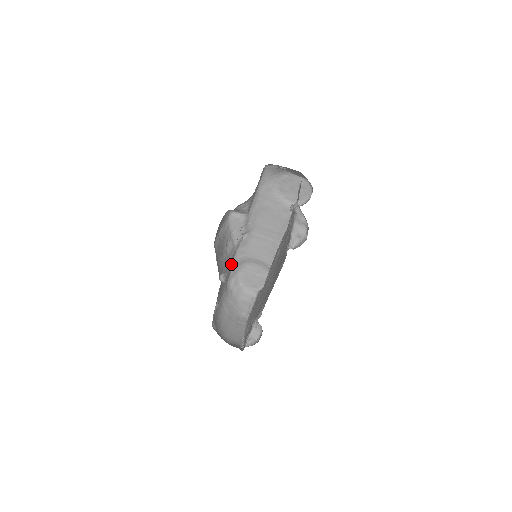
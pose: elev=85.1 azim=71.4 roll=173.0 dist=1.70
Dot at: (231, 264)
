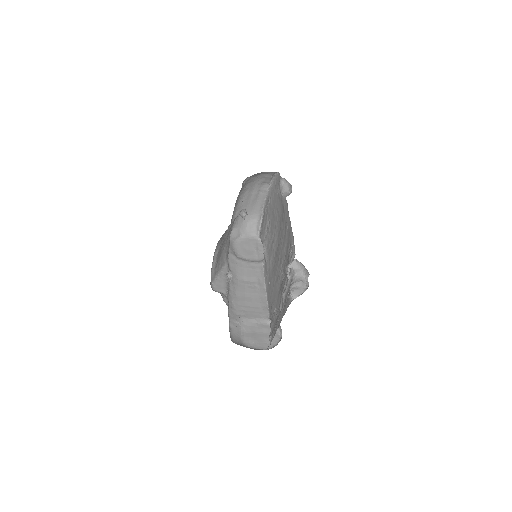
Dot at: occluded
